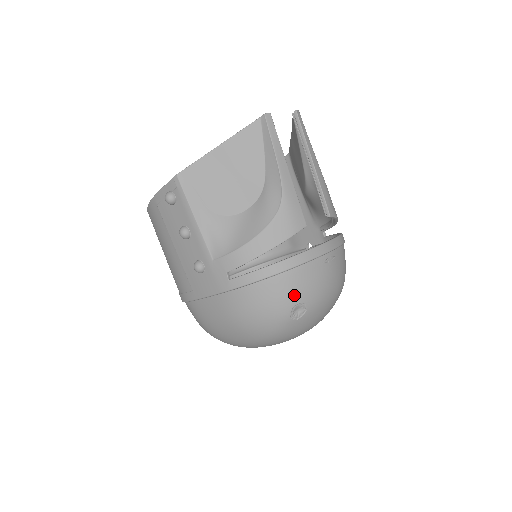
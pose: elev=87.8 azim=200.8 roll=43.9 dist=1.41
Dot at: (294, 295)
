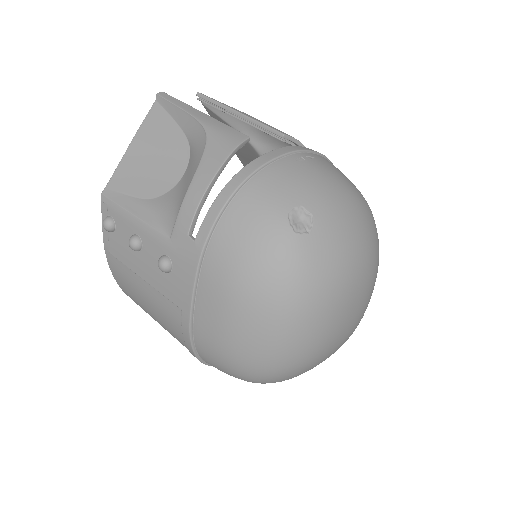
Dot at: (278, 201)
